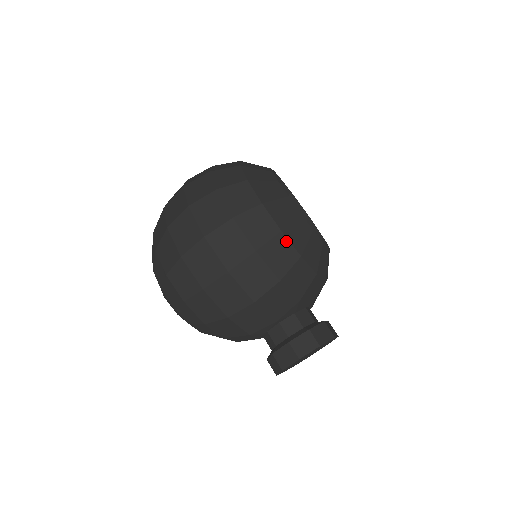
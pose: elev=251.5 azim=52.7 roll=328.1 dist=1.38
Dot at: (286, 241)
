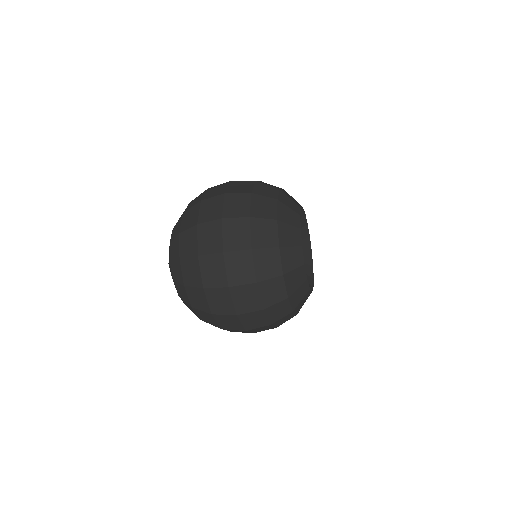
Dot at: occluded
